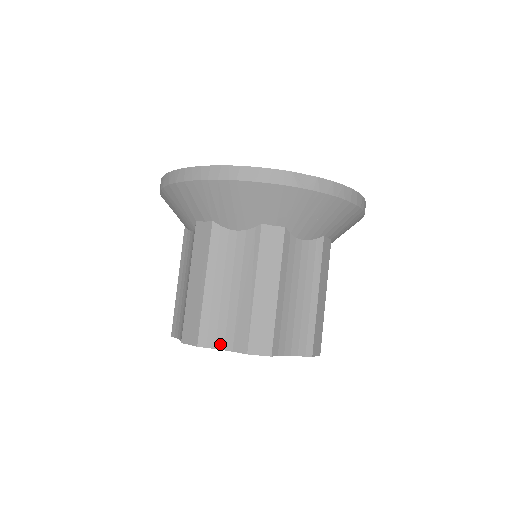
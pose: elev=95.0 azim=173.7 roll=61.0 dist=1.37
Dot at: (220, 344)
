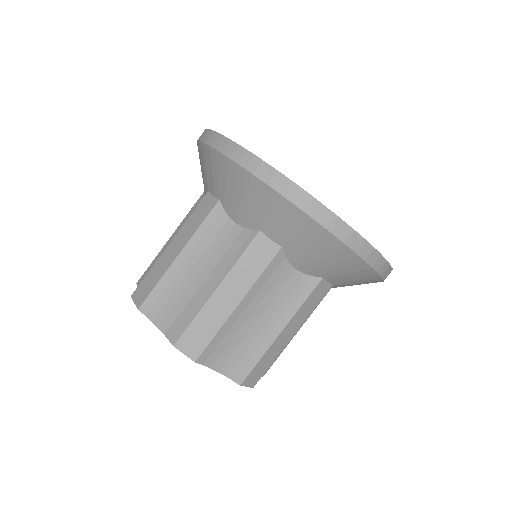
Dot at: (158, 320)
